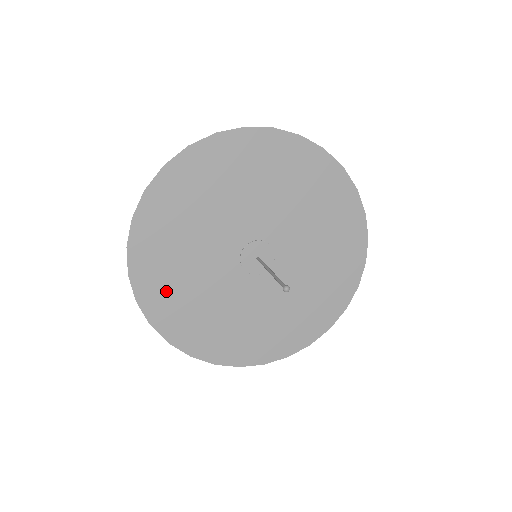
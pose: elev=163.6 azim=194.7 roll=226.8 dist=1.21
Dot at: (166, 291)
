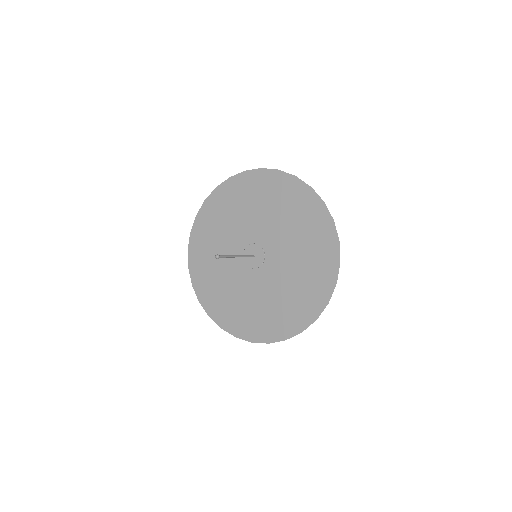
Dot at: (212, 292)
